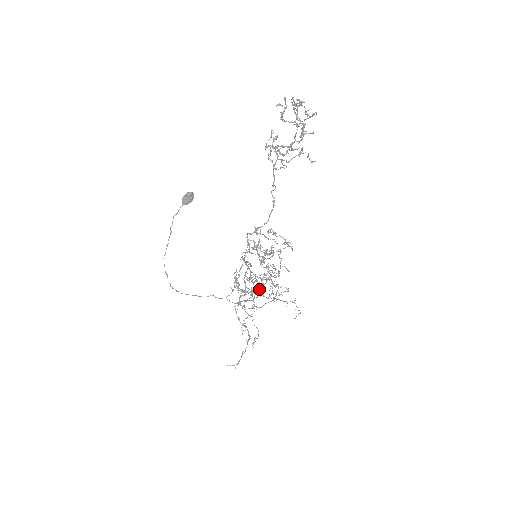
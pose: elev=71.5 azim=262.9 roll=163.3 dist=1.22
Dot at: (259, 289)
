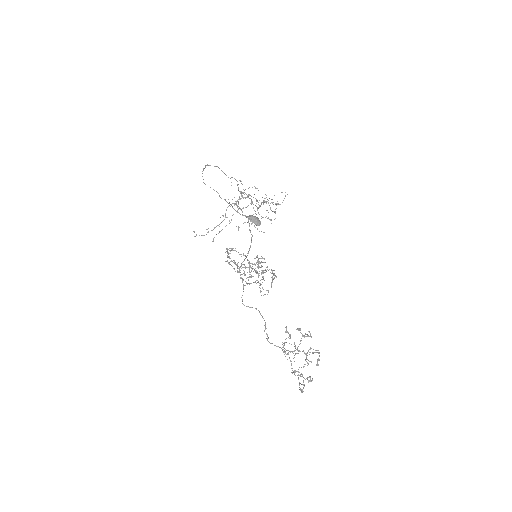
Dot at: occluded
